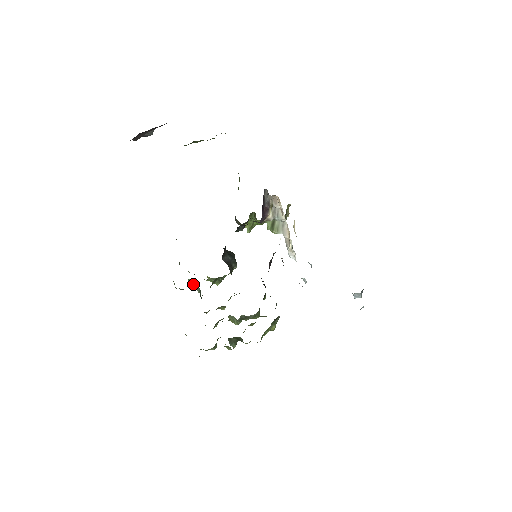
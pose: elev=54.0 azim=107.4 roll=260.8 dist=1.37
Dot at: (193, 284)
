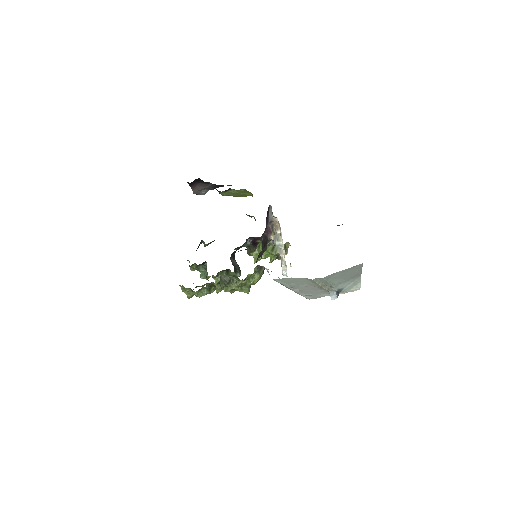
Dot at: (203, 278)
